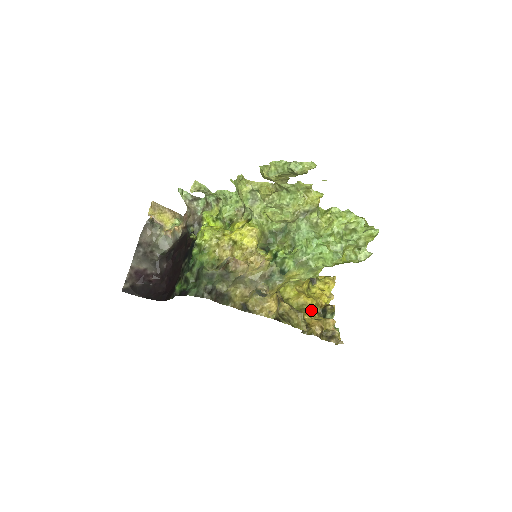
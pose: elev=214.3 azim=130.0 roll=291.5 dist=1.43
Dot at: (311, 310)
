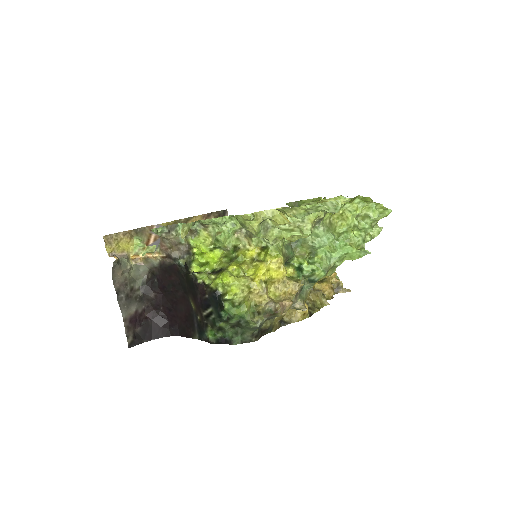
Dot at: occluded
